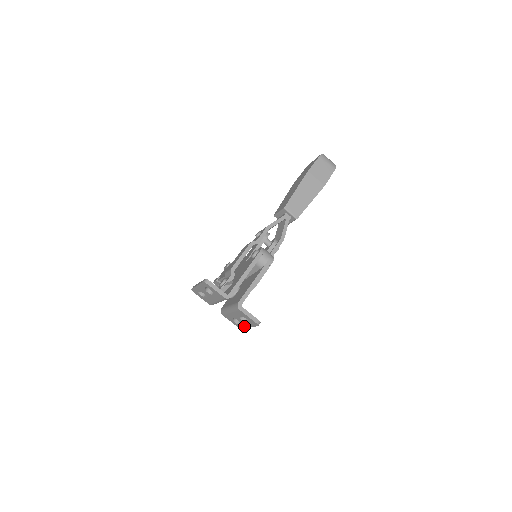
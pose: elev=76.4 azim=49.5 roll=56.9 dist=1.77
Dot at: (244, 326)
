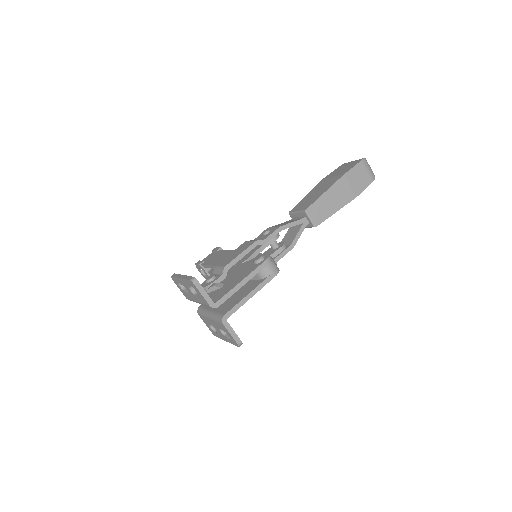
Dot at: (220, 336)
